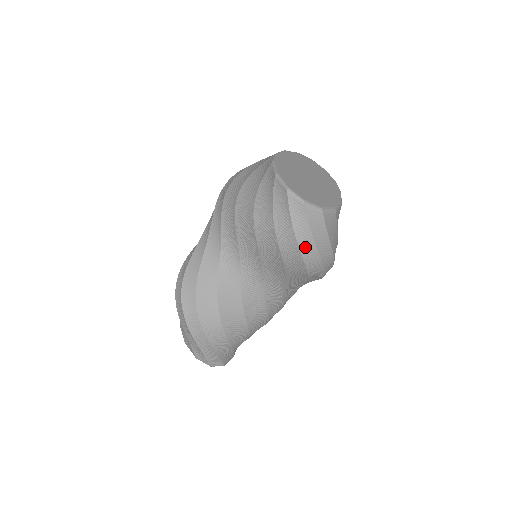
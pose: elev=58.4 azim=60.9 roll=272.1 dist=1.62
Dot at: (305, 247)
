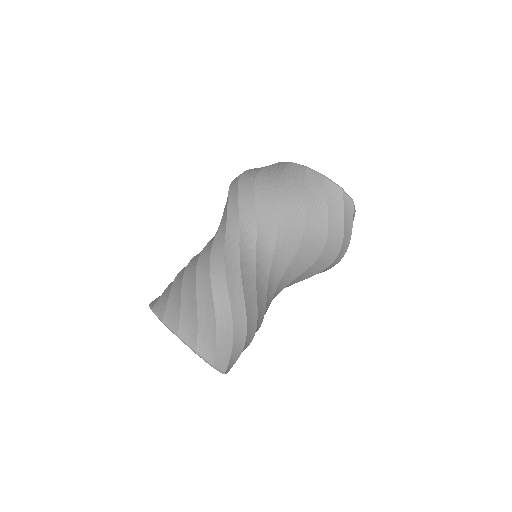
Dot at: (346, 239)
